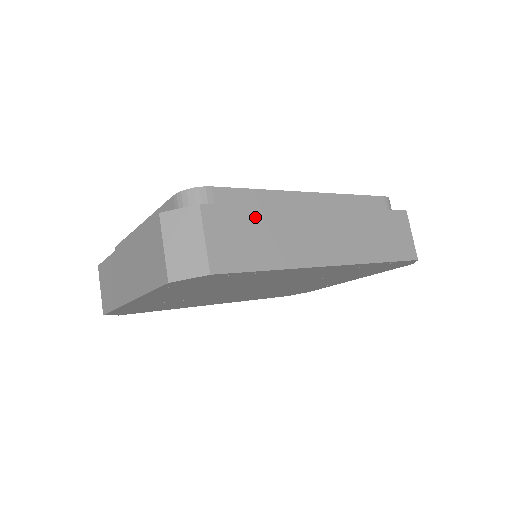
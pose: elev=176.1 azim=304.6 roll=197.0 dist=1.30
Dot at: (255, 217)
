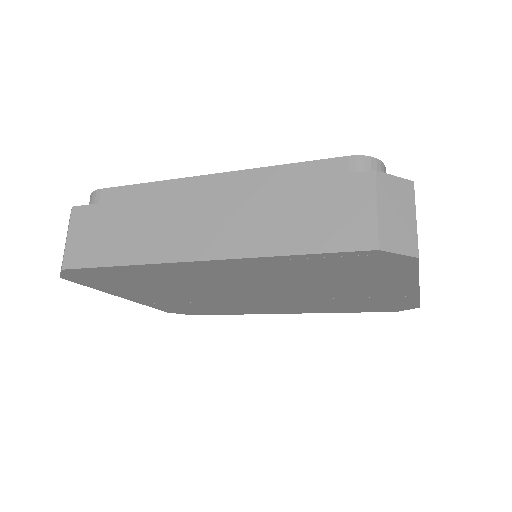
Dot at: (119, 212)
